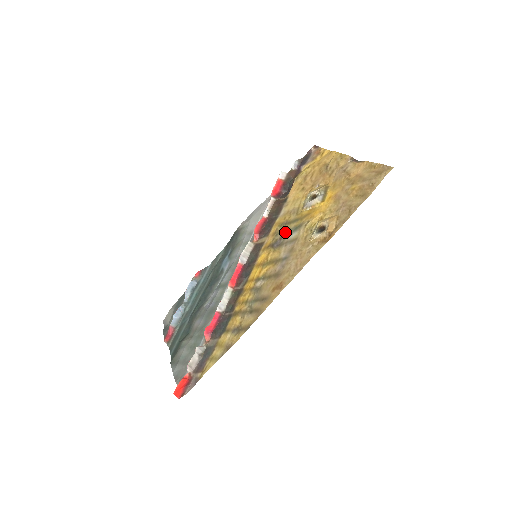
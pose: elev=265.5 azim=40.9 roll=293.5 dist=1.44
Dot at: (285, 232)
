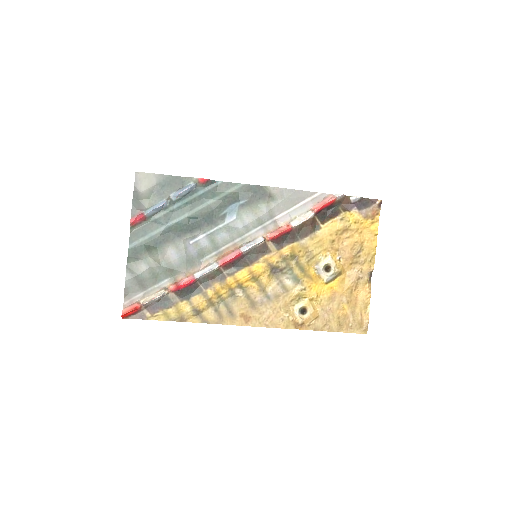
Dot at: (288, 269)
